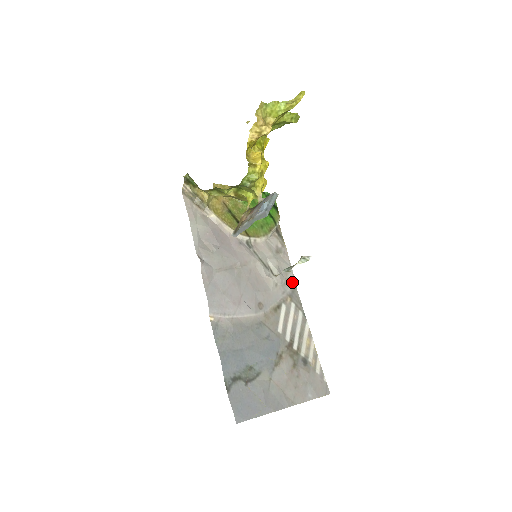
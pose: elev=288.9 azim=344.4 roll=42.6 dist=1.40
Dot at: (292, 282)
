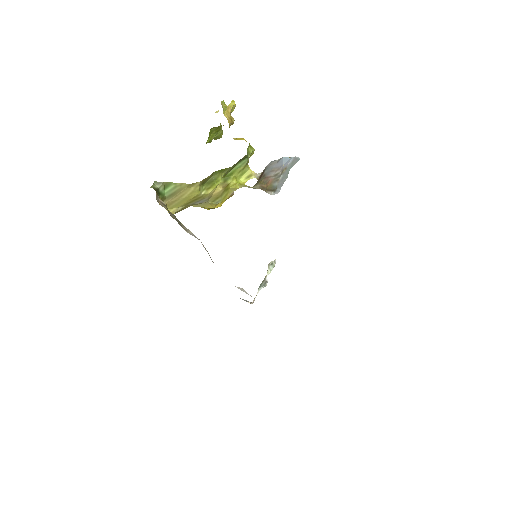
Dot at: occluded
